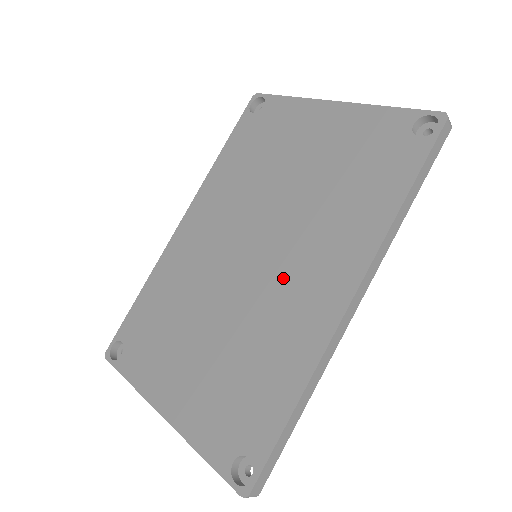
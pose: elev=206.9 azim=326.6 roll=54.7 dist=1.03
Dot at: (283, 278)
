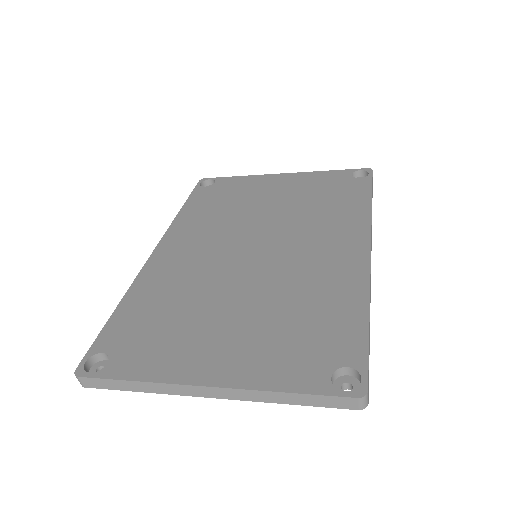
Dot at: (299, 254)
